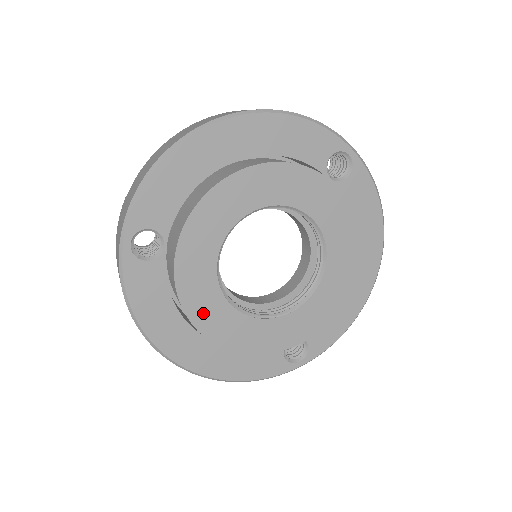
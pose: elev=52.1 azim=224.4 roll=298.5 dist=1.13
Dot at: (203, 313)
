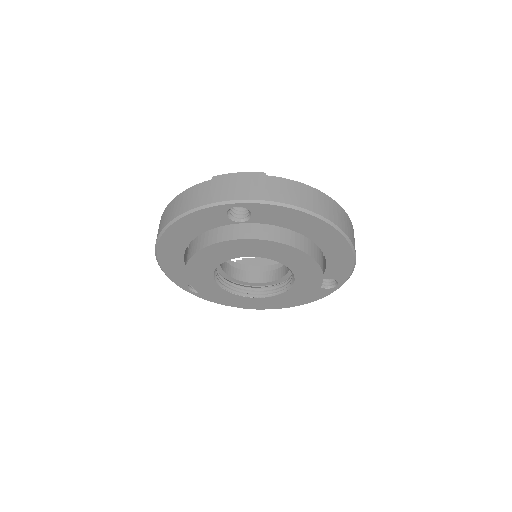
Dot at: (246, 304)
